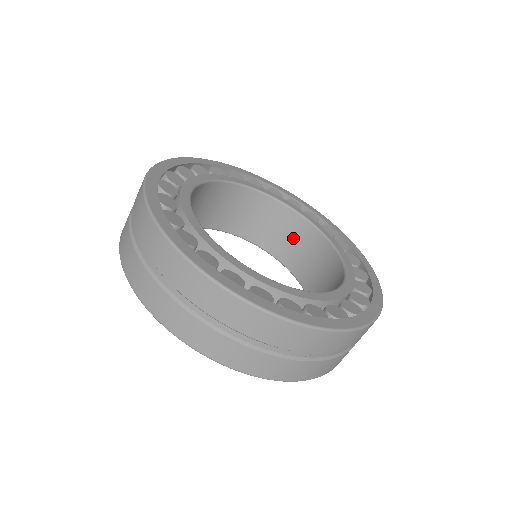
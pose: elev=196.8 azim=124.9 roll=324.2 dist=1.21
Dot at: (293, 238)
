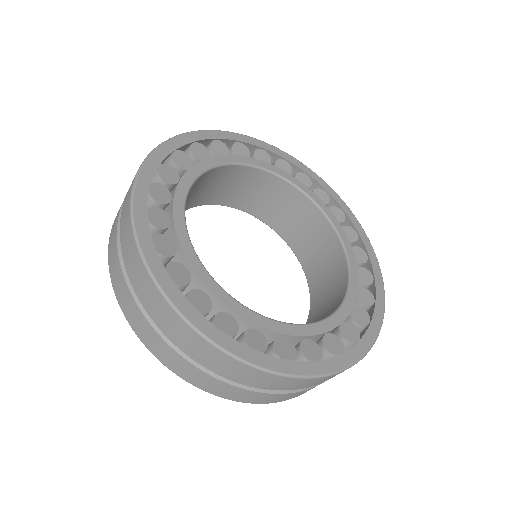
Dot at: (311, 234)
